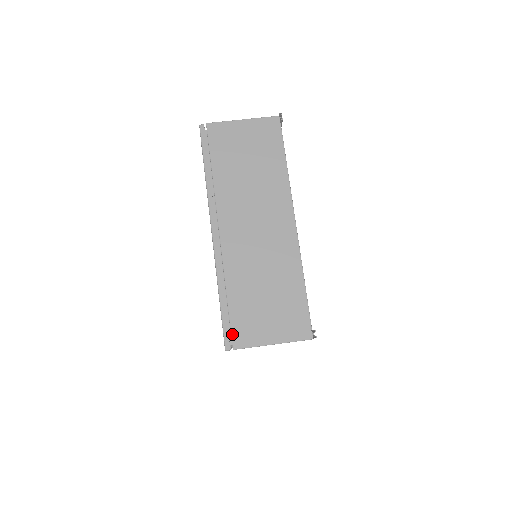
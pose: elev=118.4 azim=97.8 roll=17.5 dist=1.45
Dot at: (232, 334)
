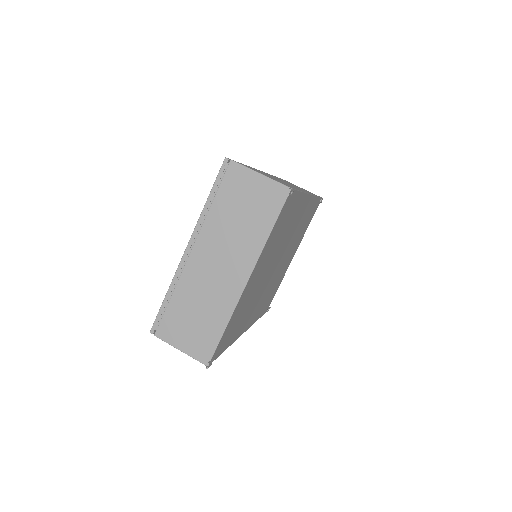
Dot at: (159, 326)
